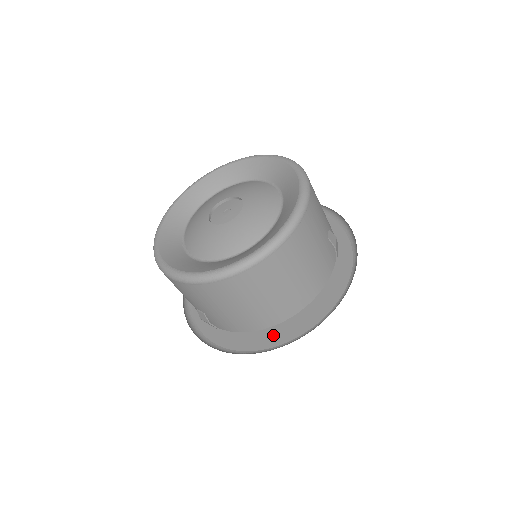
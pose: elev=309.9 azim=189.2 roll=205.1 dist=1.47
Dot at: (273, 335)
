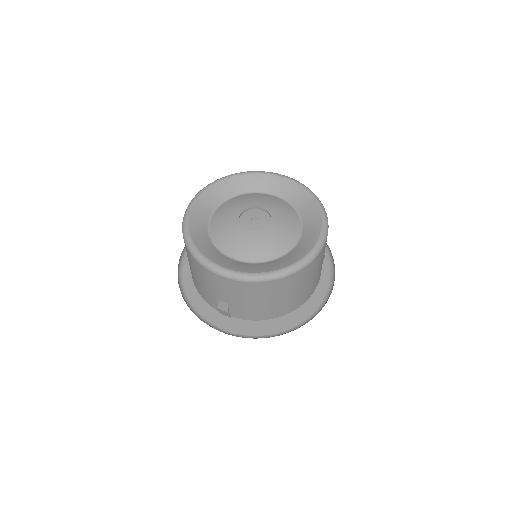
Dot at: (276, 323)
